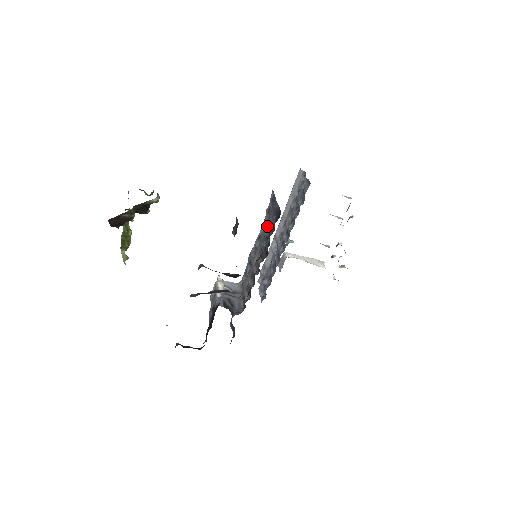
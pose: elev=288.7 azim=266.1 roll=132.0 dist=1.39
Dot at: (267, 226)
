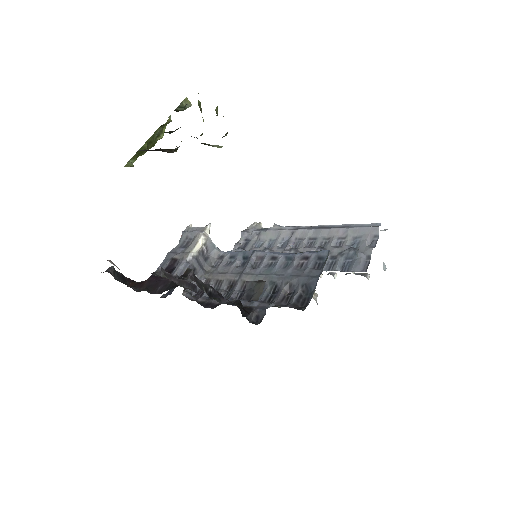
Dot at: (287, 280)
